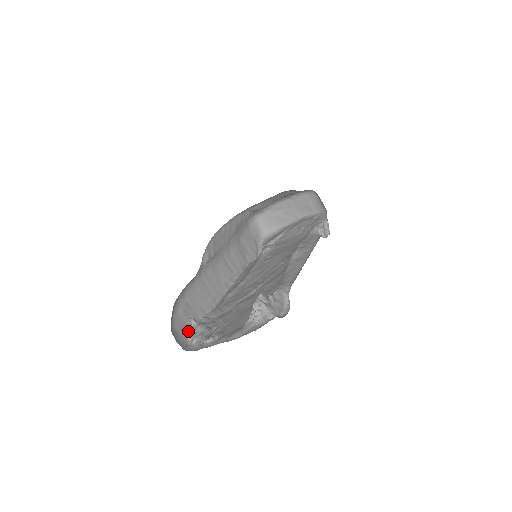
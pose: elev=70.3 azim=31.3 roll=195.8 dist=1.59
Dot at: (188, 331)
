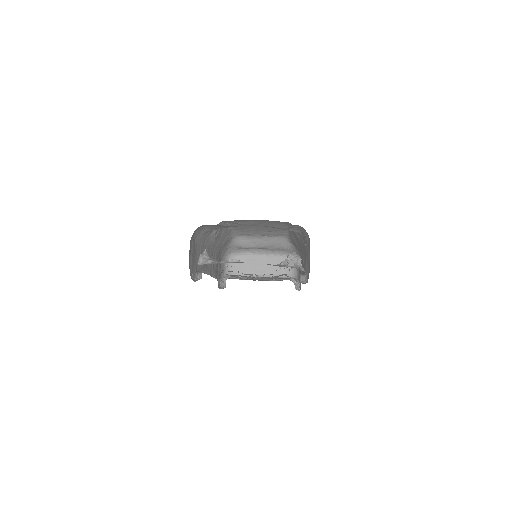
Dot at: (204, 253)
